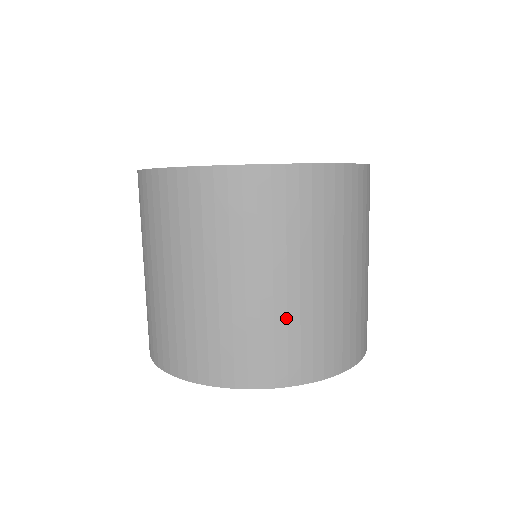
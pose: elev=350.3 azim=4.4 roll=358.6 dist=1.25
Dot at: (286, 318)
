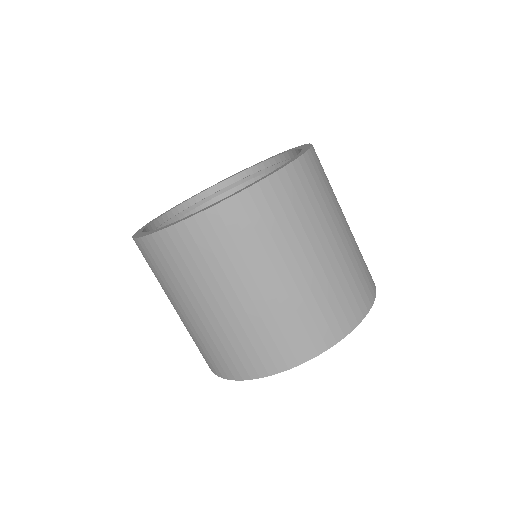
Dot at: (356, 247)
